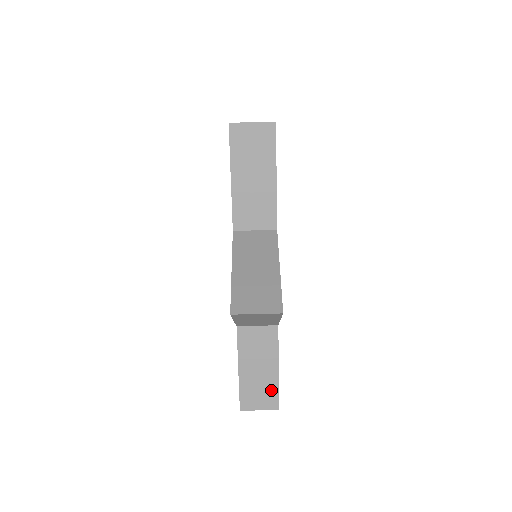
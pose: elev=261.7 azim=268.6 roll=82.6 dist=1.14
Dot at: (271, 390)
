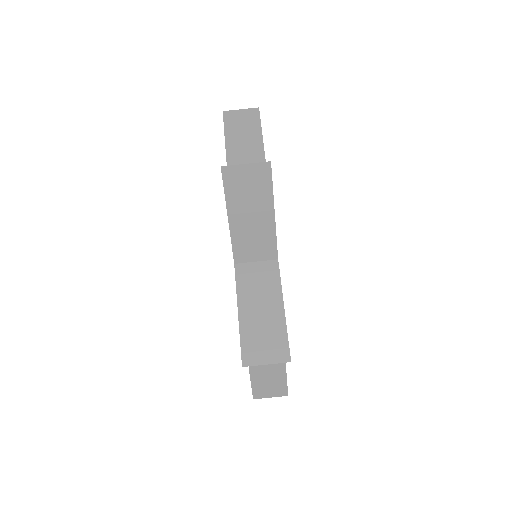
Dot at: (278, 336)
